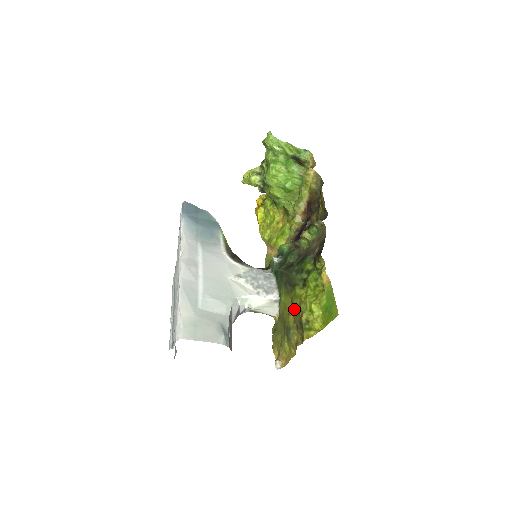
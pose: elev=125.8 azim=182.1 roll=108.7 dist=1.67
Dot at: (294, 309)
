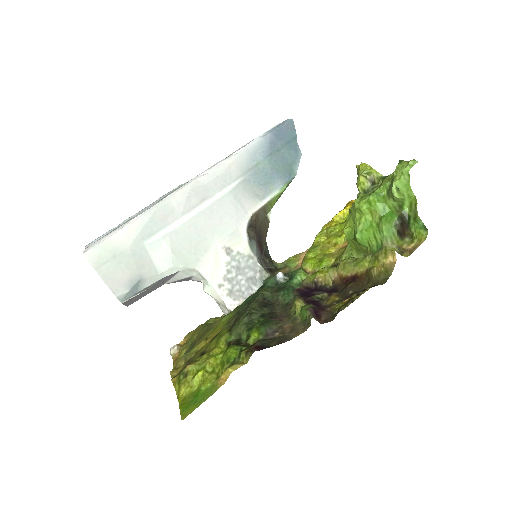
Dot at: (208, 344)
